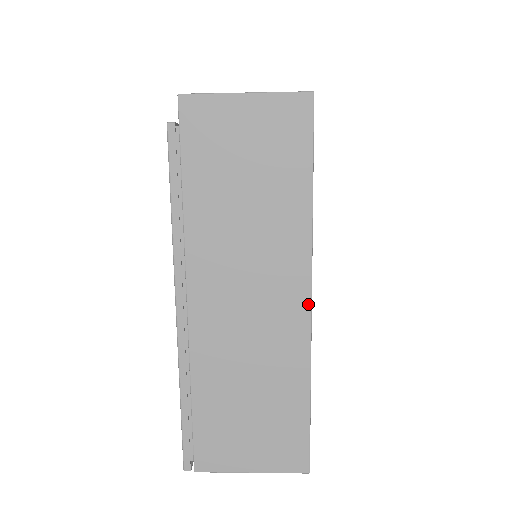
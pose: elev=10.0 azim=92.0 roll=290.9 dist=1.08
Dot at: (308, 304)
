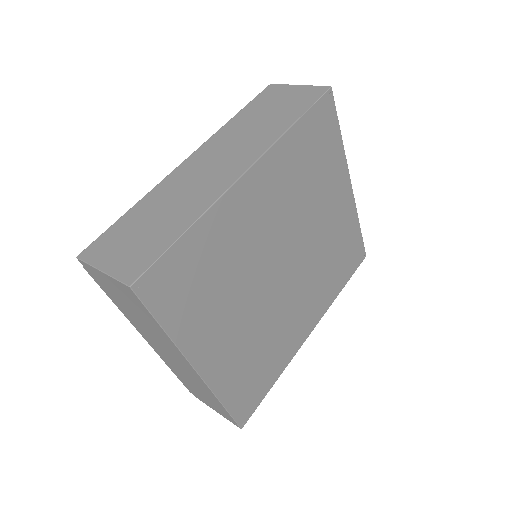
Dot at: (197, 374)
